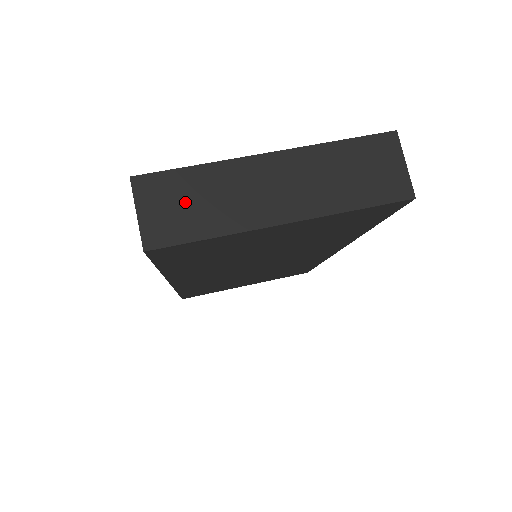
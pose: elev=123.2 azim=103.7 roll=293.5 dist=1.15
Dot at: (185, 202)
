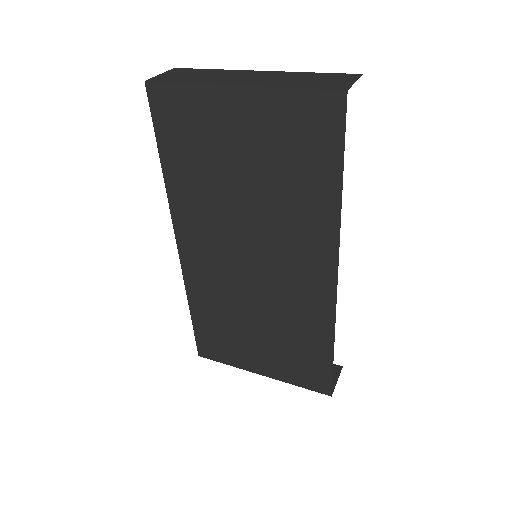
Dot at: (190, 75)
